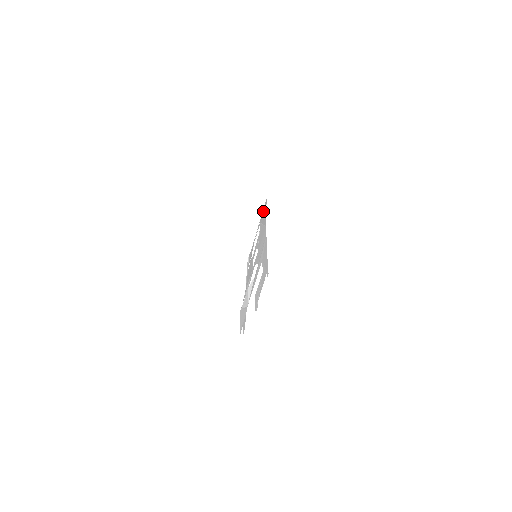
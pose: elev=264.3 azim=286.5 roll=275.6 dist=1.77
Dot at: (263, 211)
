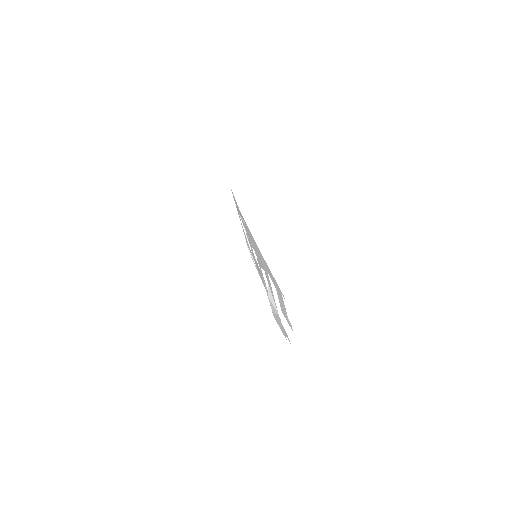
Dot at: occluded
